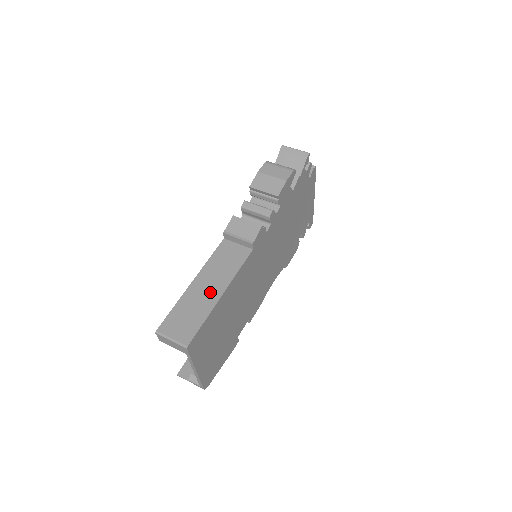
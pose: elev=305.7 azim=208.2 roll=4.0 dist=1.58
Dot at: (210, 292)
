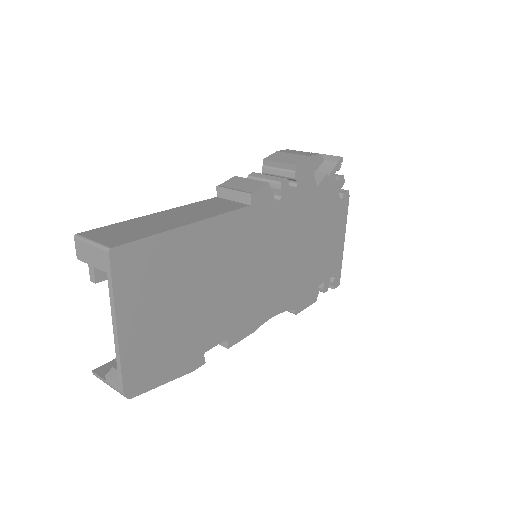
Dot at: (175, 220)
